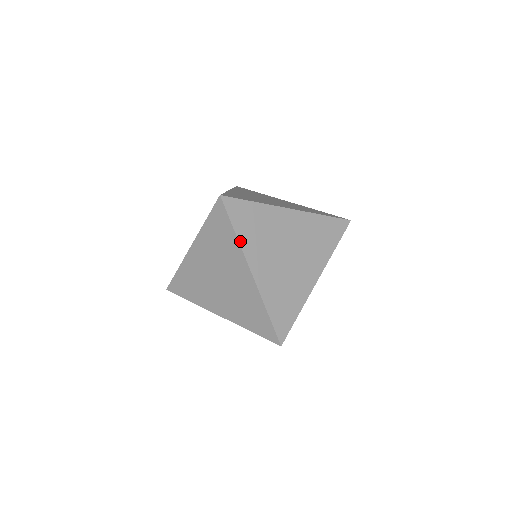
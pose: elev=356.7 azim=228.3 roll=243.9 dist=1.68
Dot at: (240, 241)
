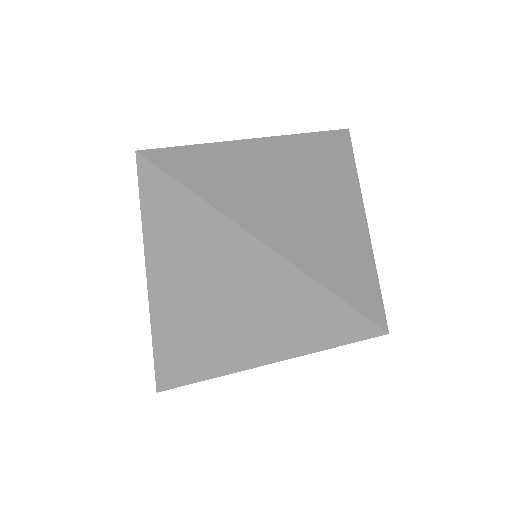
Dot at: (210, 202)
